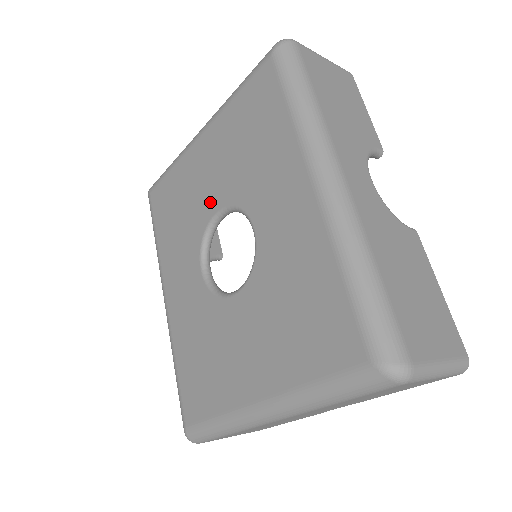
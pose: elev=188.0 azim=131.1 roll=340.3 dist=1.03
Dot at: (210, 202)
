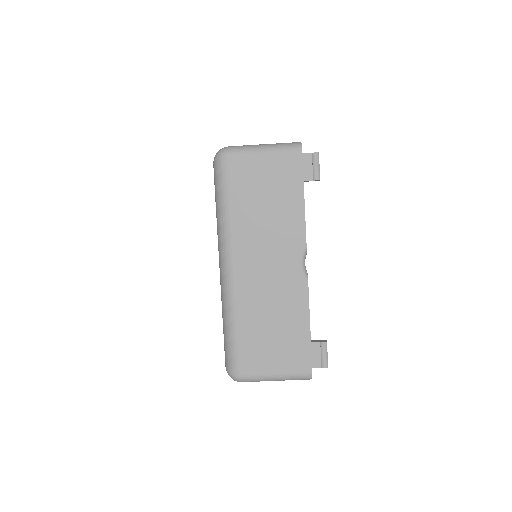
Dot at: occluded
